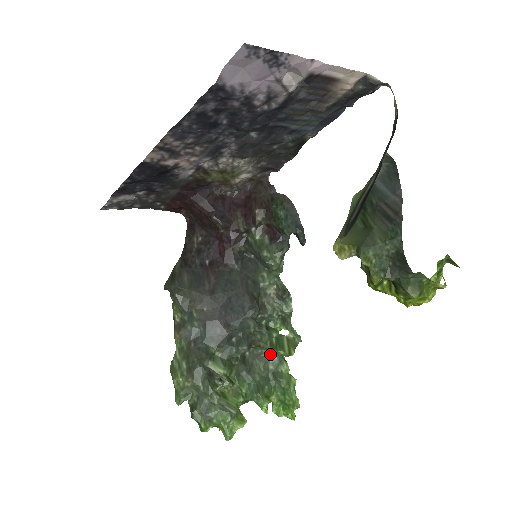
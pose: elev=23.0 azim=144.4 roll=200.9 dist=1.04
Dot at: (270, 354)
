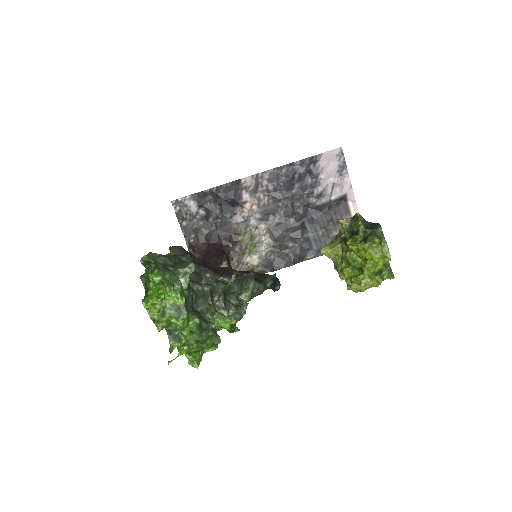
Dot at: (209, 322)
